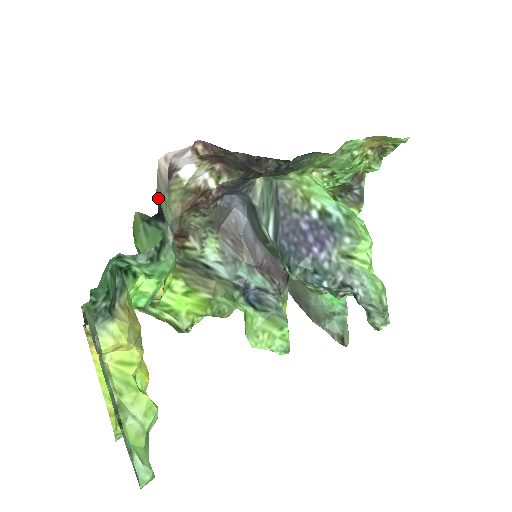
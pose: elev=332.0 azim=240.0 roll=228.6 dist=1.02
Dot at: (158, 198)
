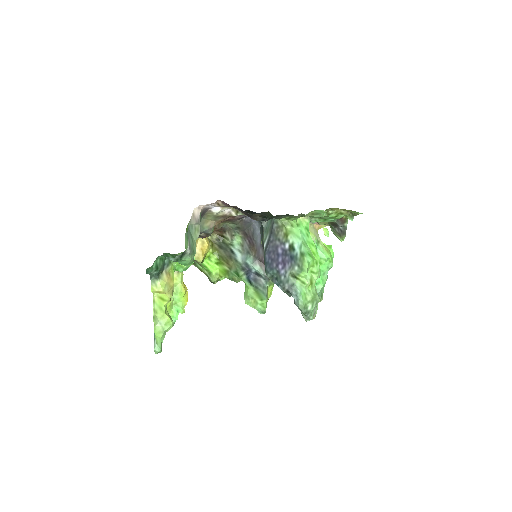
Dot at: (188, 229)
